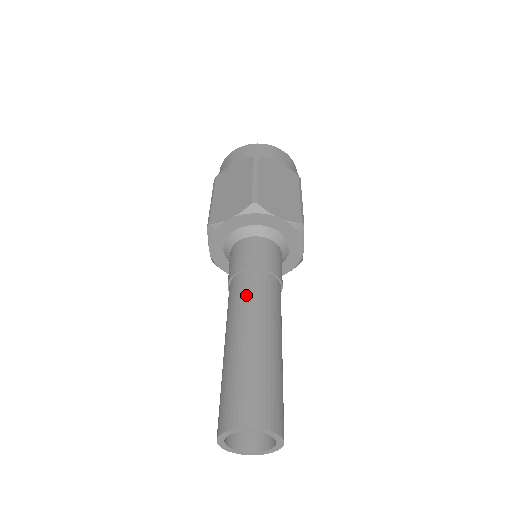
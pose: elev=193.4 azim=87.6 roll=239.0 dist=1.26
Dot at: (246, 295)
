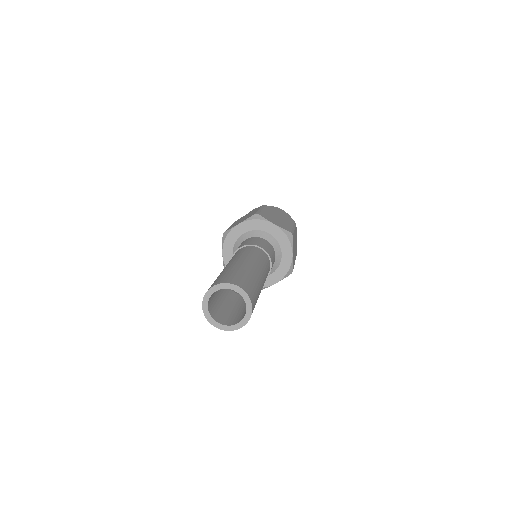
Dot at: (242, 252)
